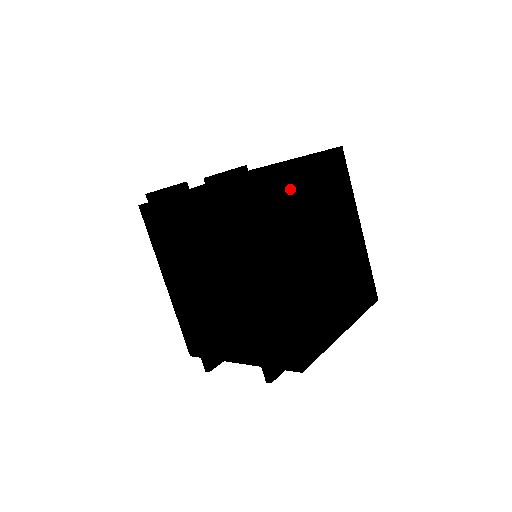
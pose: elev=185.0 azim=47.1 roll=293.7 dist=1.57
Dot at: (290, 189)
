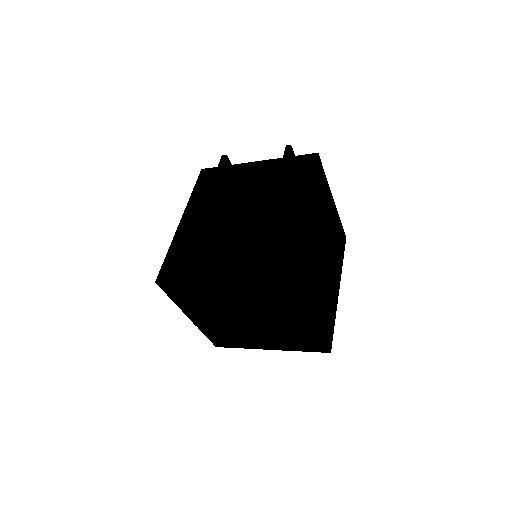
Dot at: (326, 197)
